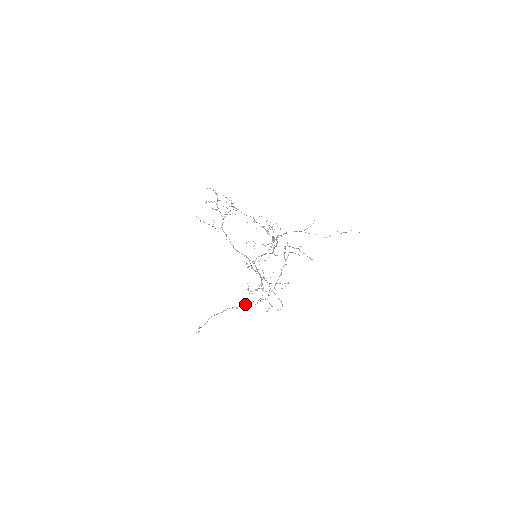
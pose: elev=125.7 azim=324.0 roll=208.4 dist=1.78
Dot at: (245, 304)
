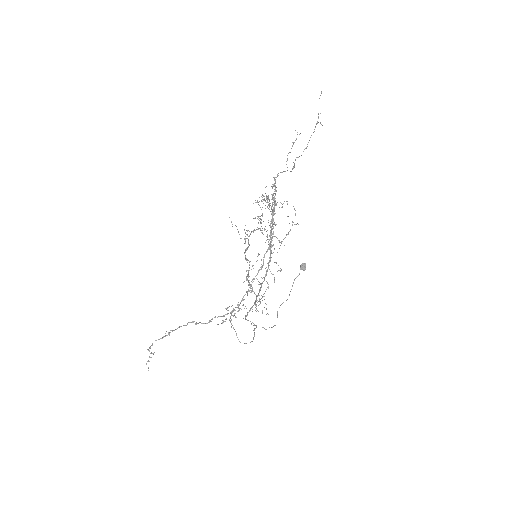
Dot at: (209, 322)
